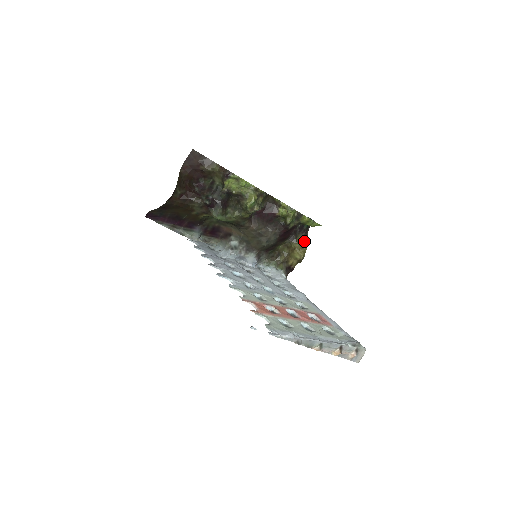
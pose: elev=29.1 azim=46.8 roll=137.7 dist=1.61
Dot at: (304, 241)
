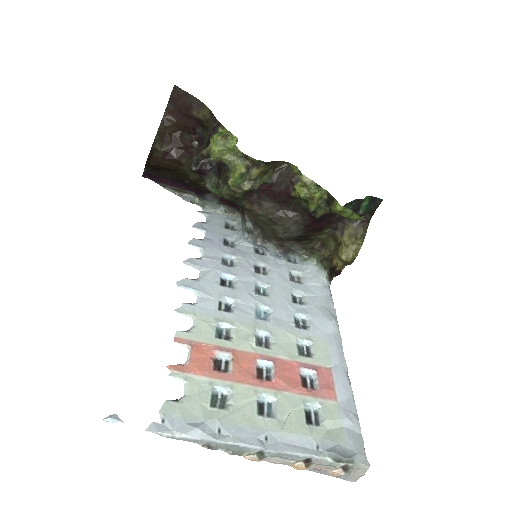
Dot at: (358, 233)
